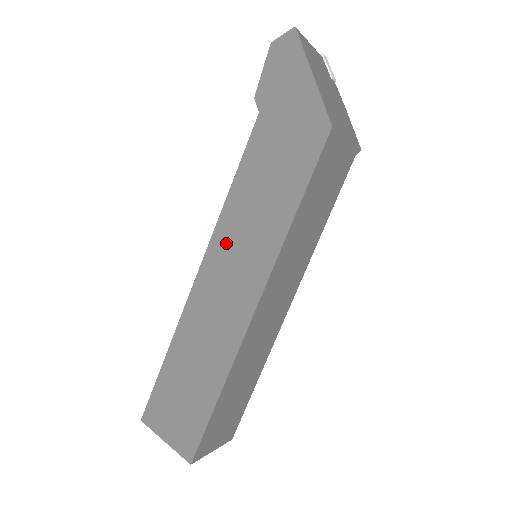
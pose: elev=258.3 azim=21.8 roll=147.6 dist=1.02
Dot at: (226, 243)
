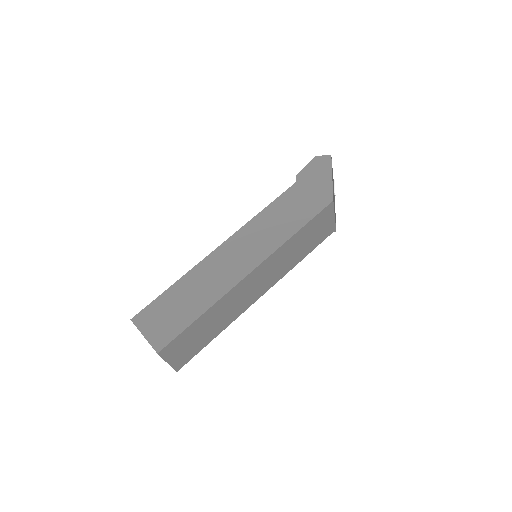
Dot at: (248, 234)
